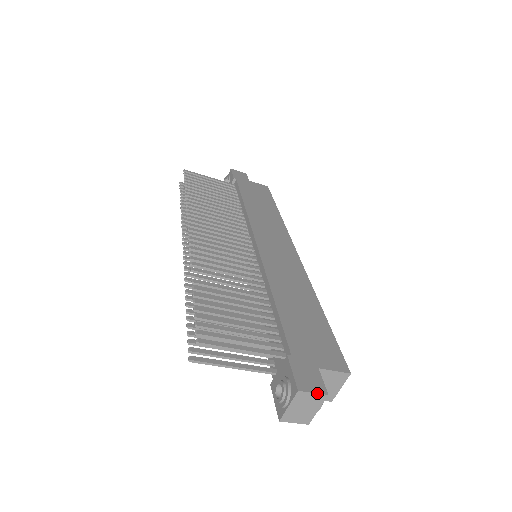
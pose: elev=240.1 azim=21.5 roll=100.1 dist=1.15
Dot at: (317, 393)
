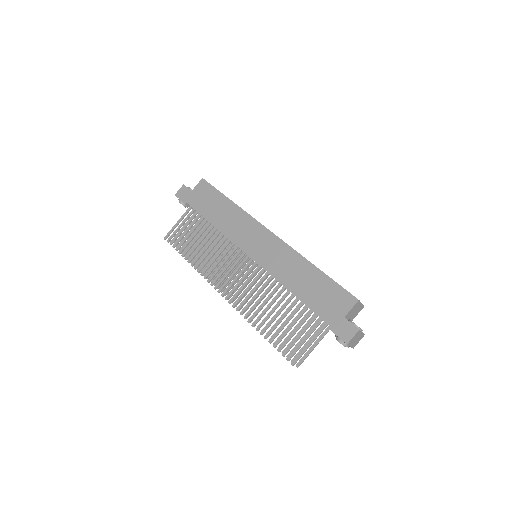
Dot at: (354, 335)
